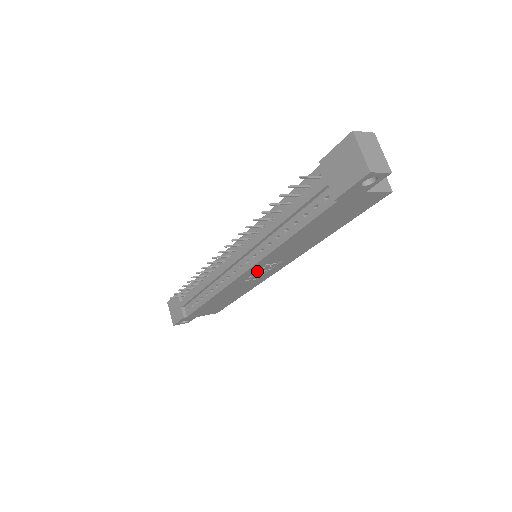
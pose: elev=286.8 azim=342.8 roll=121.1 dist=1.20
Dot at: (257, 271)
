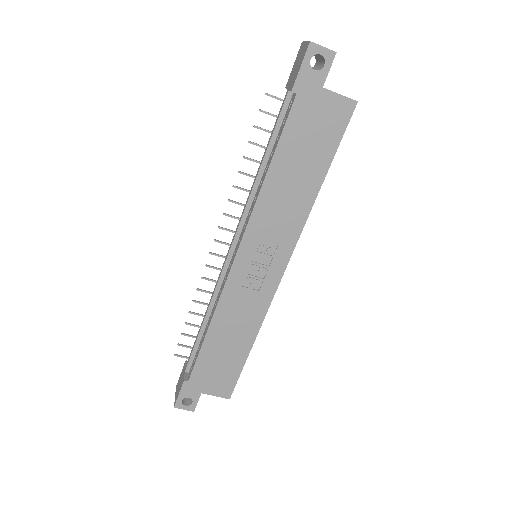
Dot at: (253, 261)
